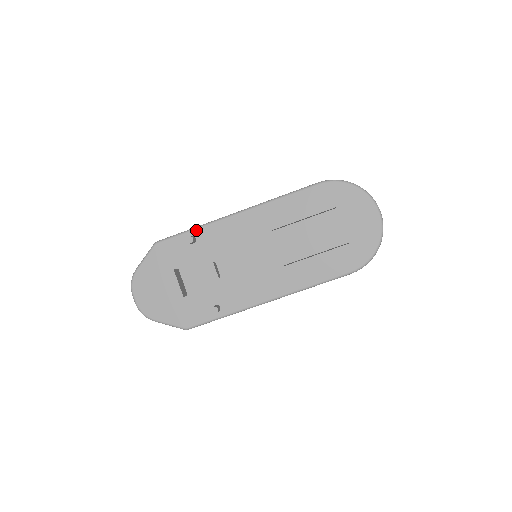
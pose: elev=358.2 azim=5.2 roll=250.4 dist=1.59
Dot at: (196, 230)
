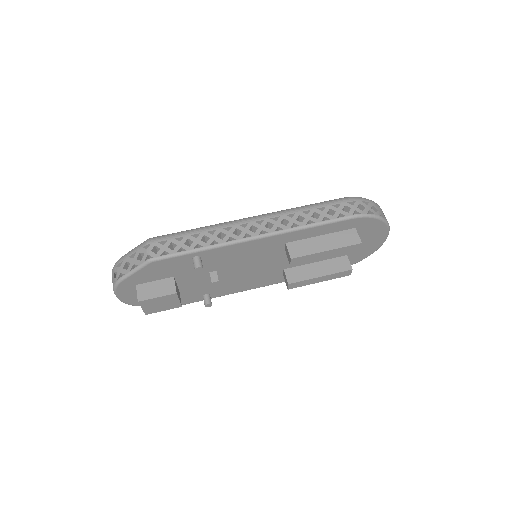
Dot at: (203, 252)
